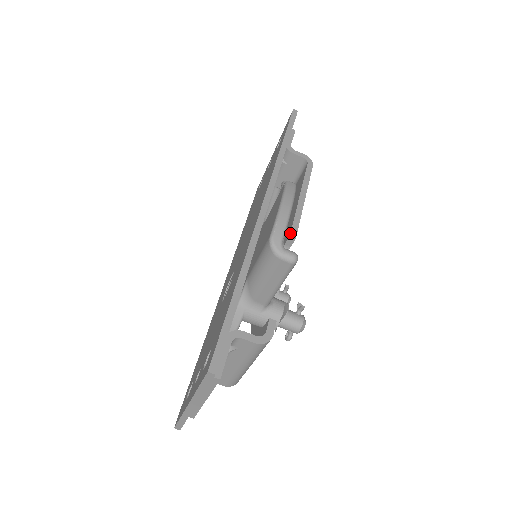
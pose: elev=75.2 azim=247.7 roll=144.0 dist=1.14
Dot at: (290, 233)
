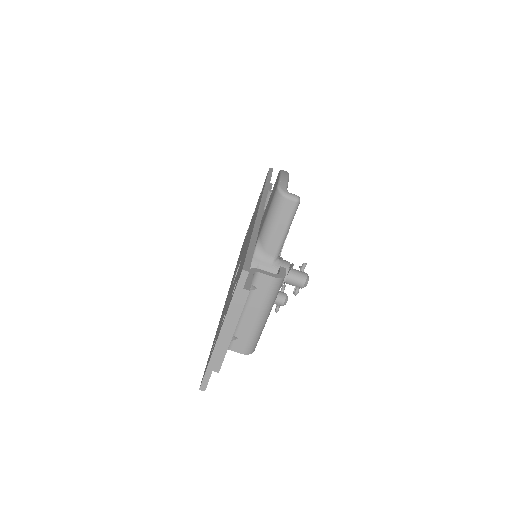
Dot at: occluded
